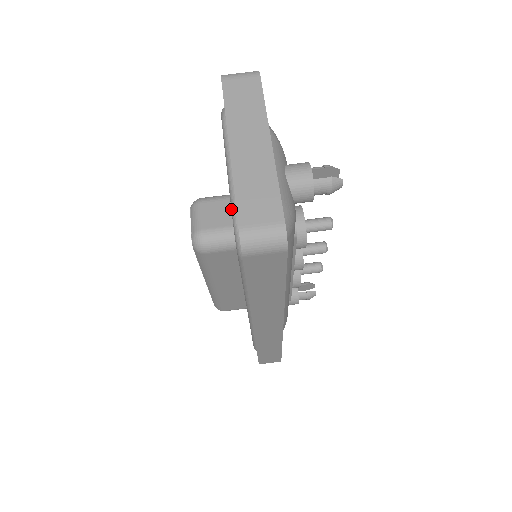
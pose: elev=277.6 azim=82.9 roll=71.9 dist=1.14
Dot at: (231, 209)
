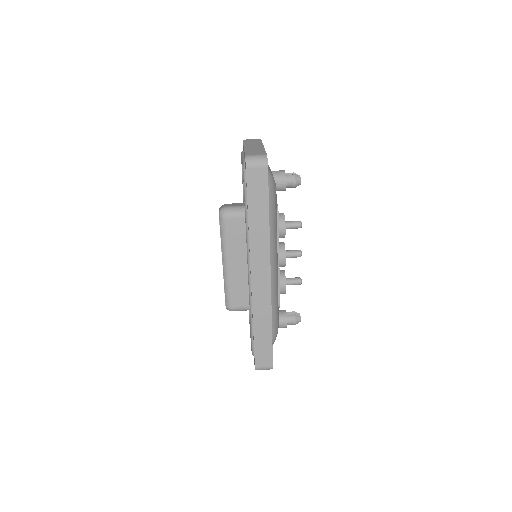
Dot at: (242, 164)
